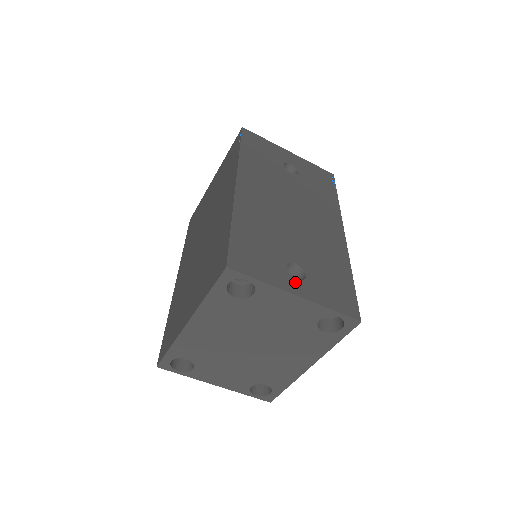
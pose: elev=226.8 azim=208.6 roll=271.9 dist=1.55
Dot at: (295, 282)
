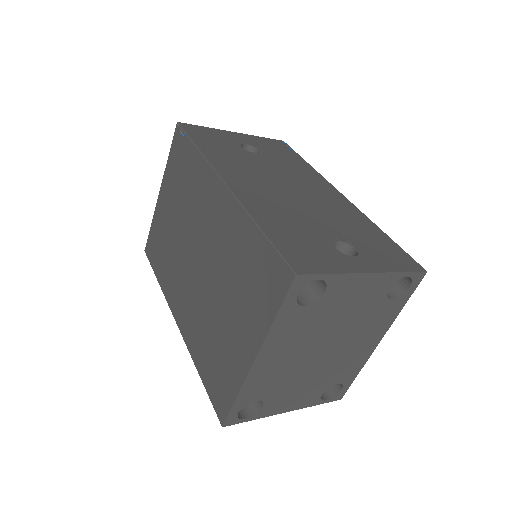
Dot at: (355, 260)
